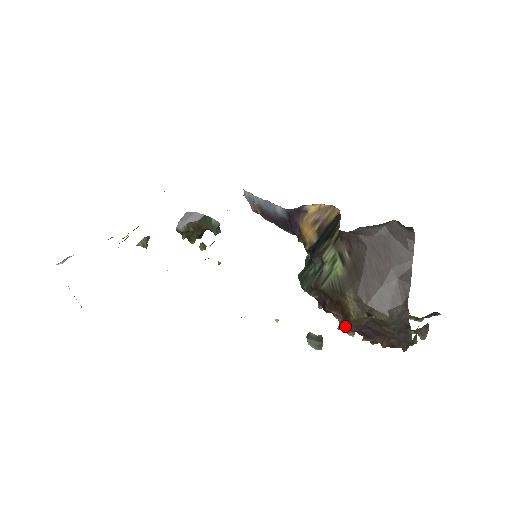
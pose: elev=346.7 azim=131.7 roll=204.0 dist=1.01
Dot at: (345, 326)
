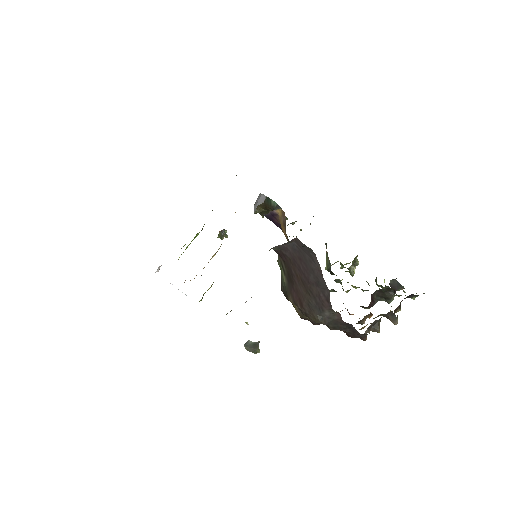
Dot at: occluded
